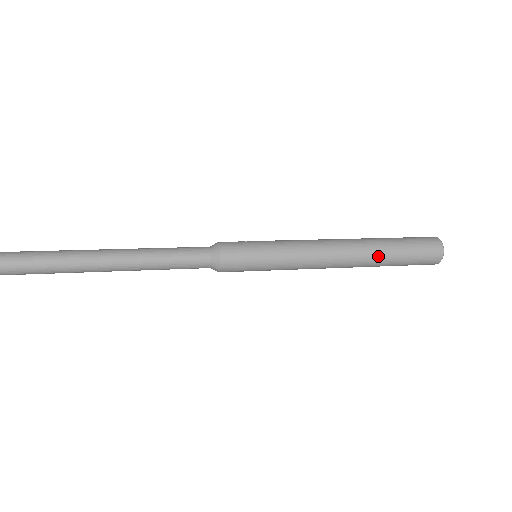
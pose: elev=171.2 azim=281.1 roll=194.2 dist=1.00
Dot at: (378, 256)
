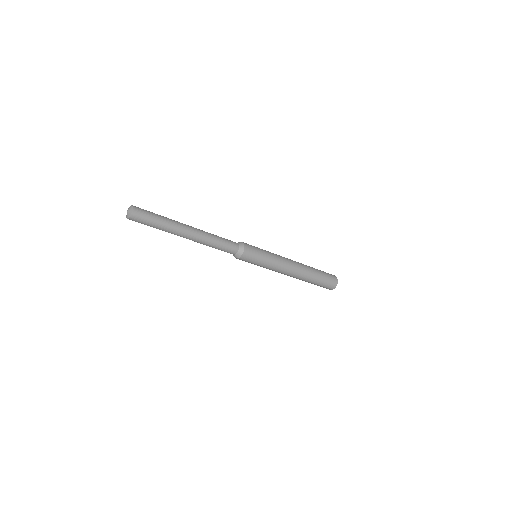
Dot at: (309, 266)
